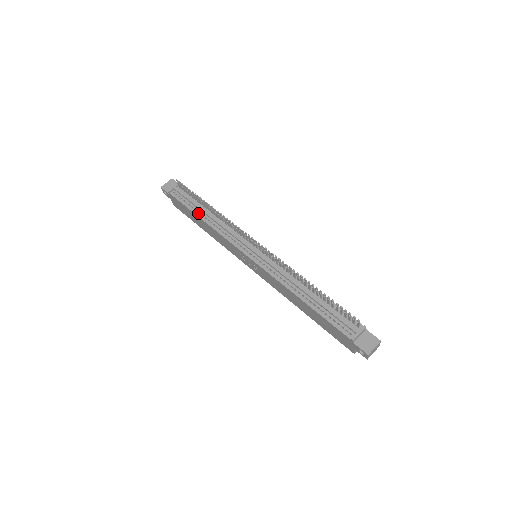
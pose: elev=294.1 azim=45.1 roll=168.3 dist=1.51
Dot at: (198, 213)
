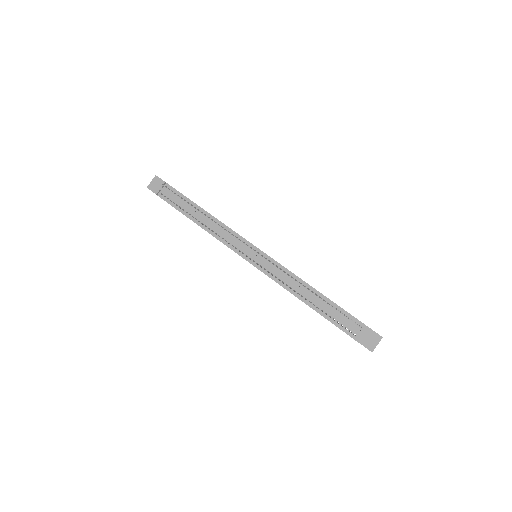
Dot at: (191, 217)
